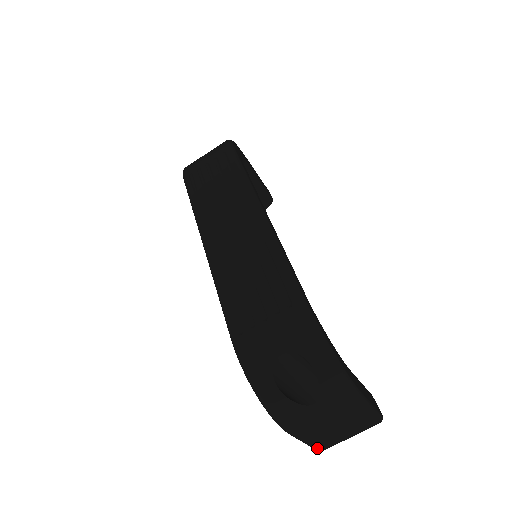
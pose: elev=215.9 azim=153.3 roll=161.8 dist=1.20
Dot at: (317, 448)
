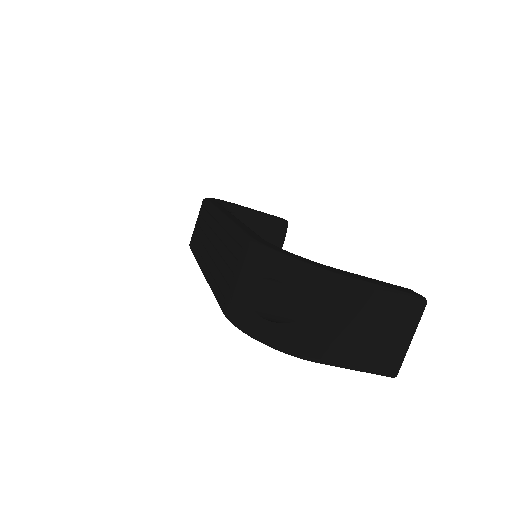
Dot at: (383, 372)
